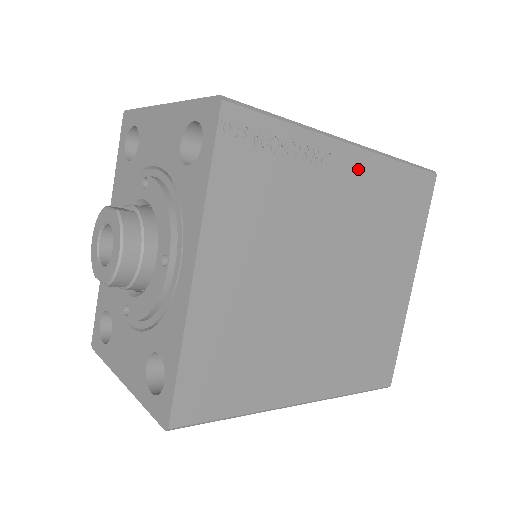
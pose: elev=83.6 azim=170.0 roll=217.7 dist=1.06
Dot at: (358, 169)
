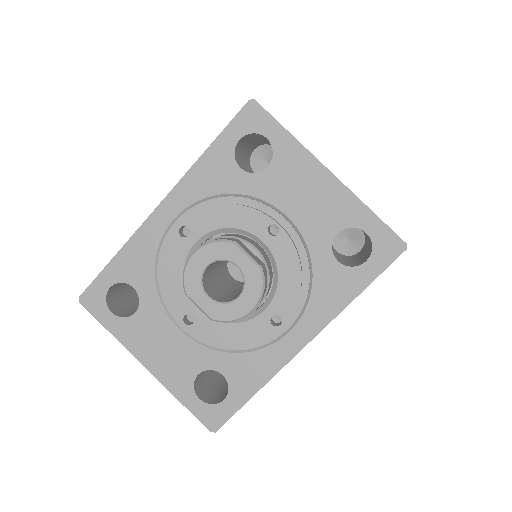
Dot at: occluded
